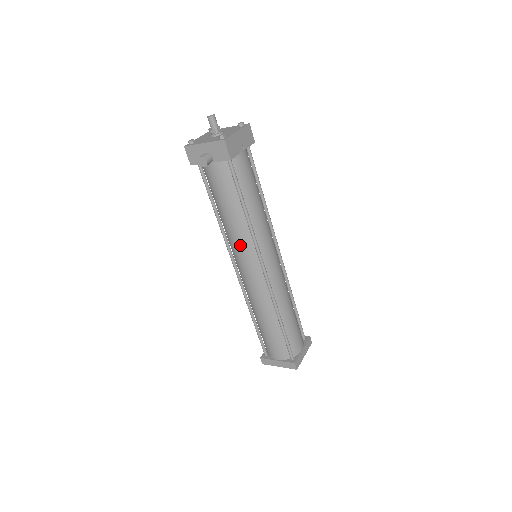
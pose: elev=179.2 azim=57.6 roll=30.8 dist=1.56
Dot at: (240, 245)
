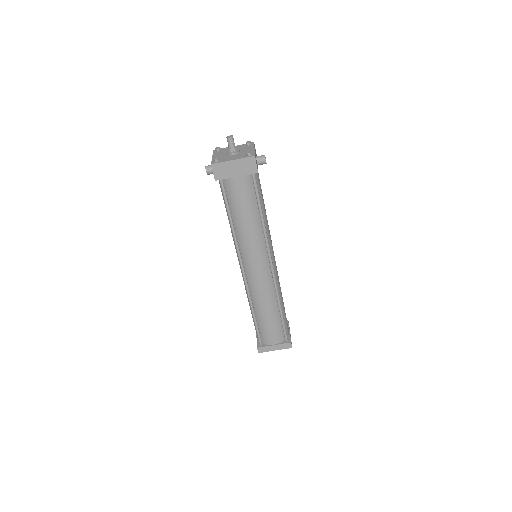
Dot at: occluded
